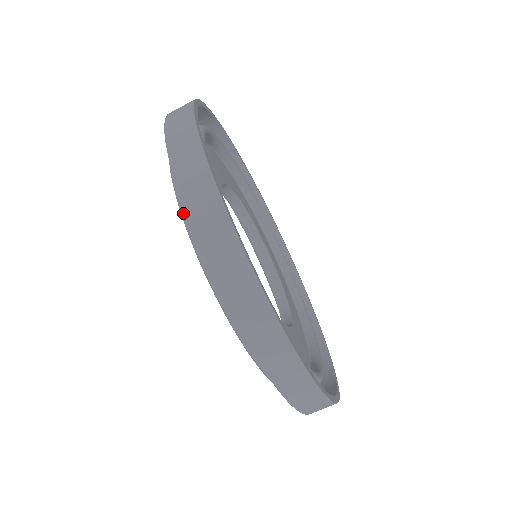
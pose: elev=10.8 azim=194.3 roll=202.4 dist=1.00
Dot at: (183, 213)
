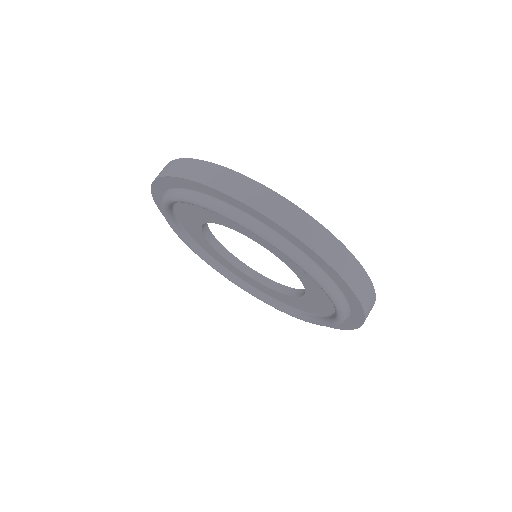
Dot at: (168, 196)
